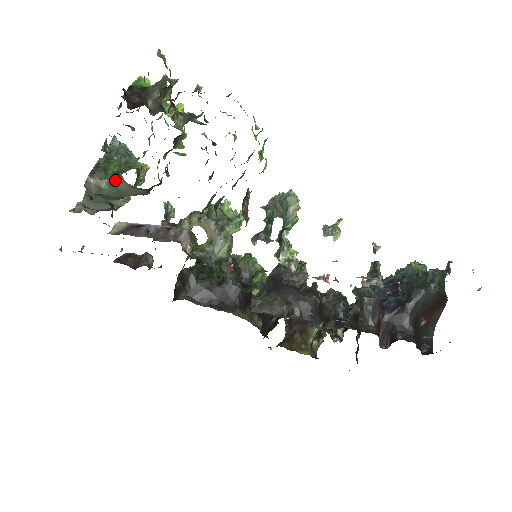
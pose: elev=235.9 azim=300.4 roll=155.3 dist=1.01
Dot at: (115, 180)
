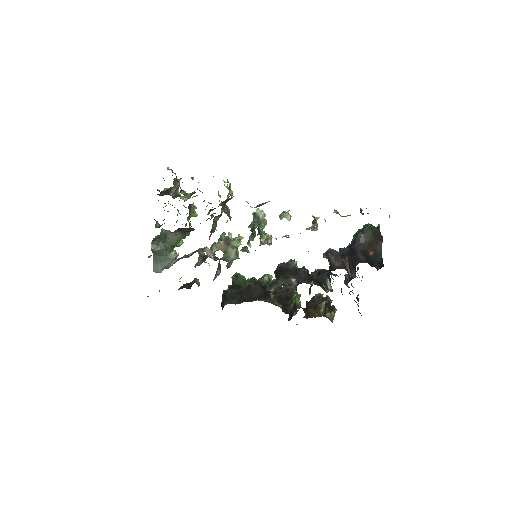
Dot at: (165, 239)
